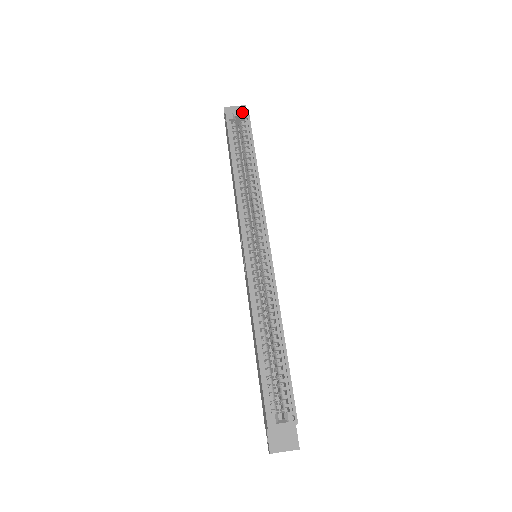
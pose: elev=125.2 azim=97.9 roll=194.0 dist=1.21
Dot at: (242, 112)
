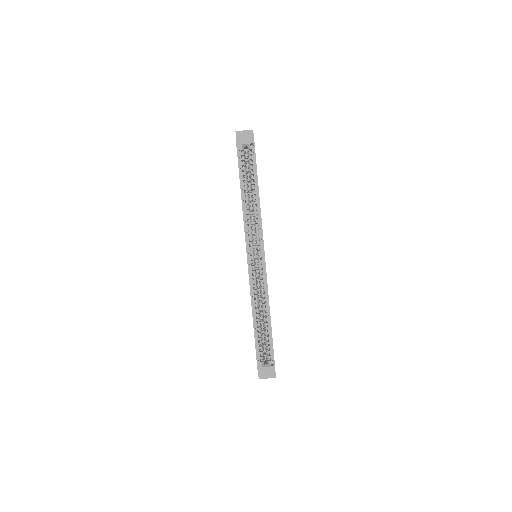
Dot at: (249, 144)
